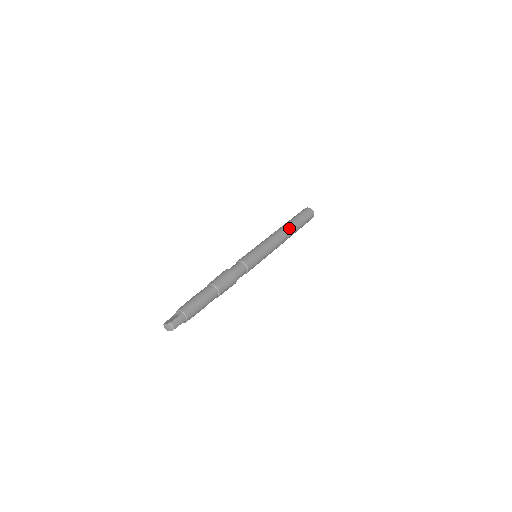
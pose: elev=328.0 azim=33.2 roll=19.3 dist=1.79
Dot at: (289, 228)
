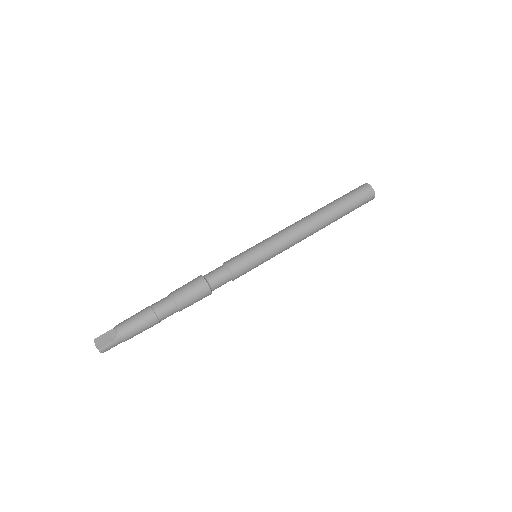
Dot at: (323, 223)
